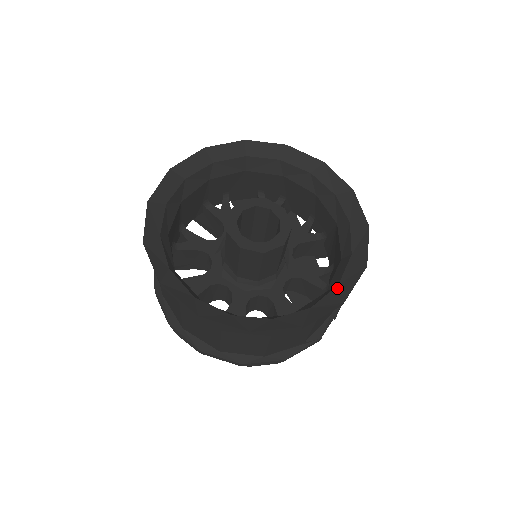
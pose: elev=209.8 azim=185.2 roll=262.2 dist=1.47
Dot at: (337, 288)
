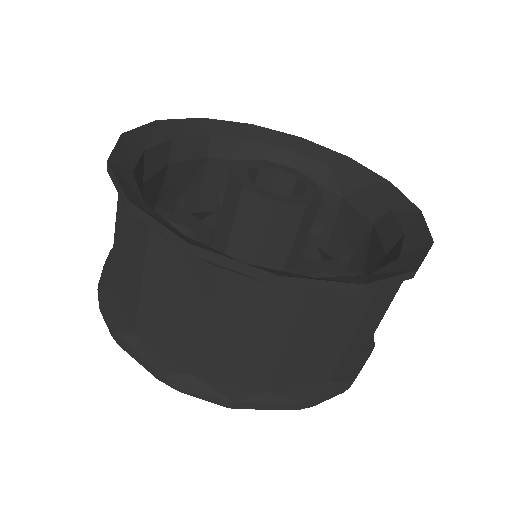
Dot at: (408, 236)
